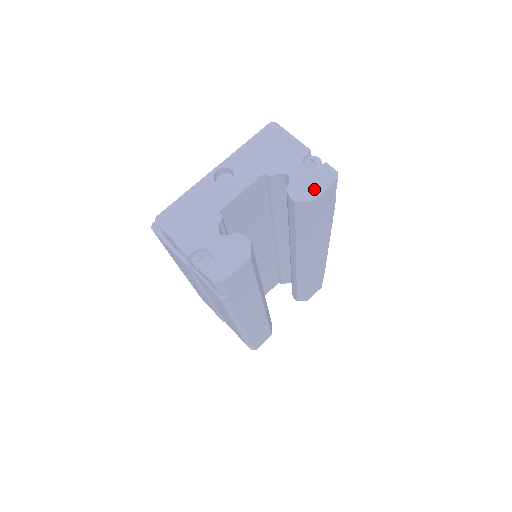
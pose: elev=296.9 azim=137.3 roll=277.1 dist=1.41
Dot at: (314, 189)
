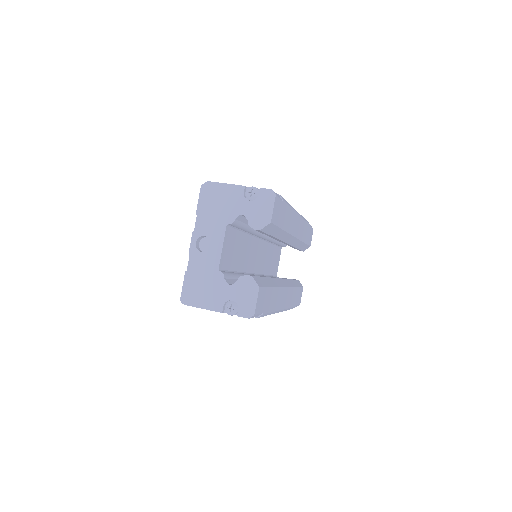
Dot at: (266, 213)
